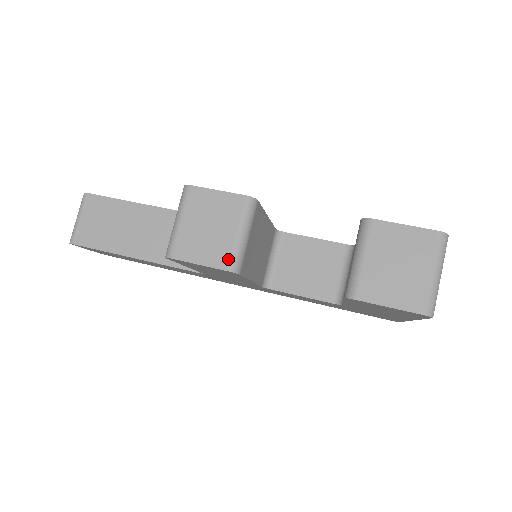
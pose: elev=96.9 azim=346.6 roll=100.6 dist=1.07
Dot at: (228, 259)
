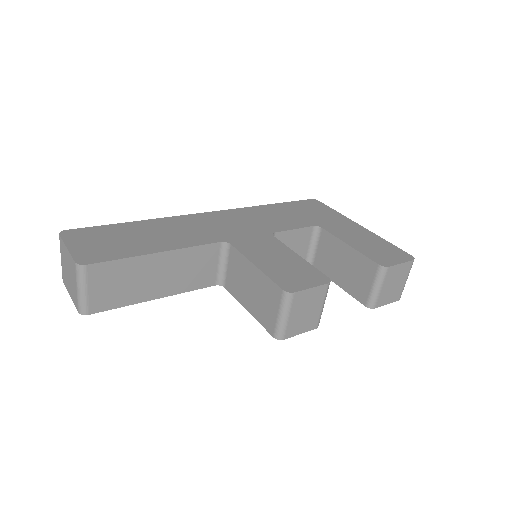
Dot at: (317, 323)
